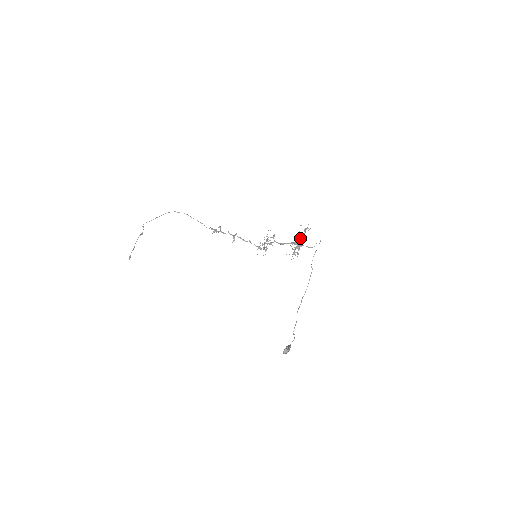
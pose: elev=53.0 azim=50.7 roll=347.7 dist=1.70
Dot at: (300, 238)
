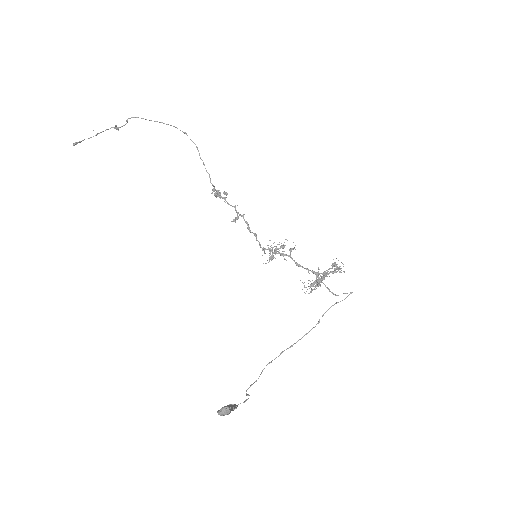
Dot at: occluded
